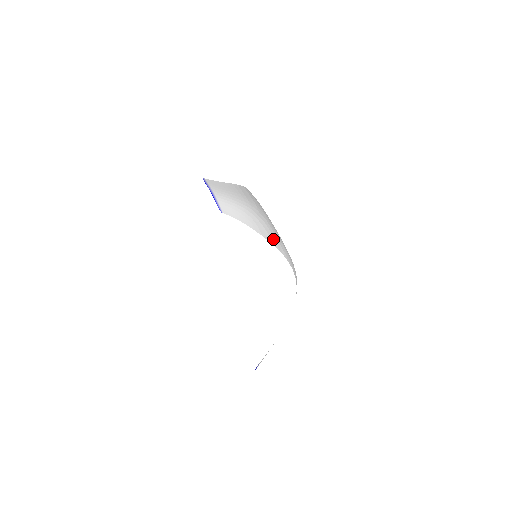
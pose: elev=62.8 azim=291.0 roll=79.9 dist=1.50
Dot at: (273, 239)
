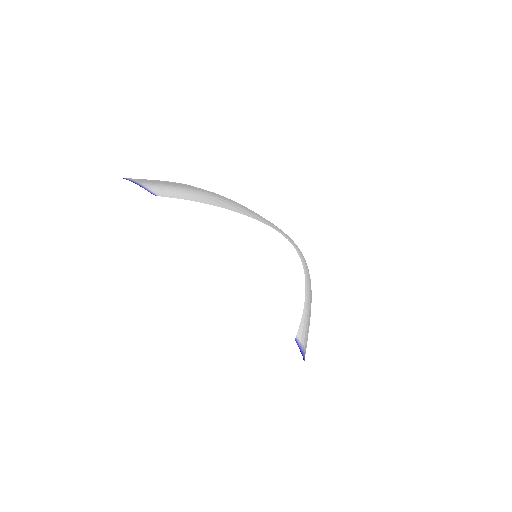
Dot at: (245, 212)
